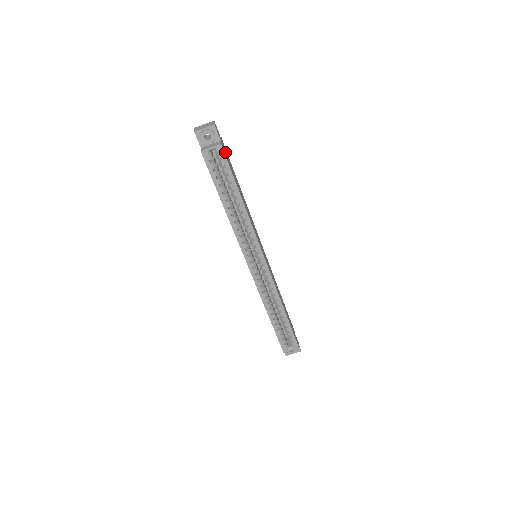
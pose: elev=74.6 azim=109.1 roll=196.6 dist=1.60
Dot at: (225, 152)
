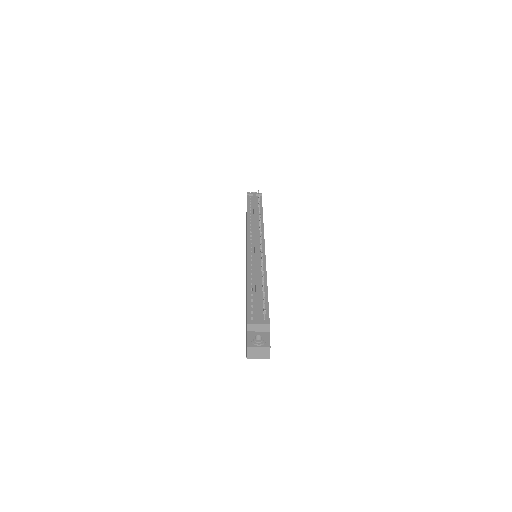
Dot at: occluded
